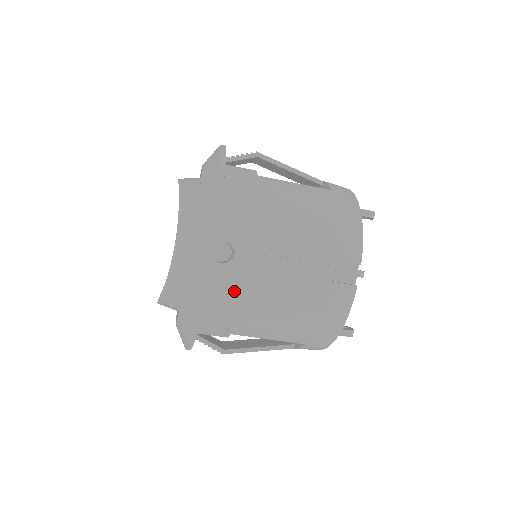
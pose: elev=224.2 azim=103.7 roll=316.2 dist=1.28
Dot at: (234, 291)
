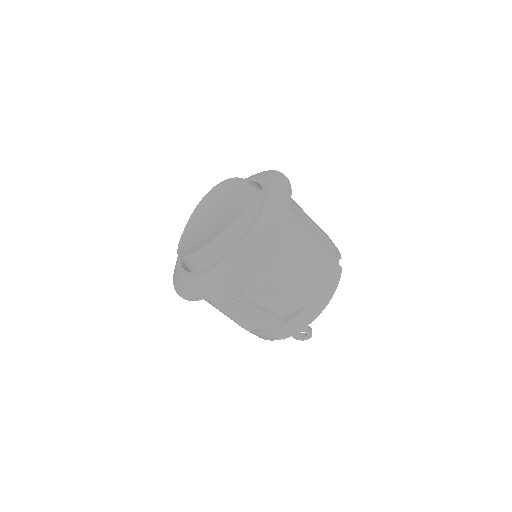
Dot at: (290, 232)
